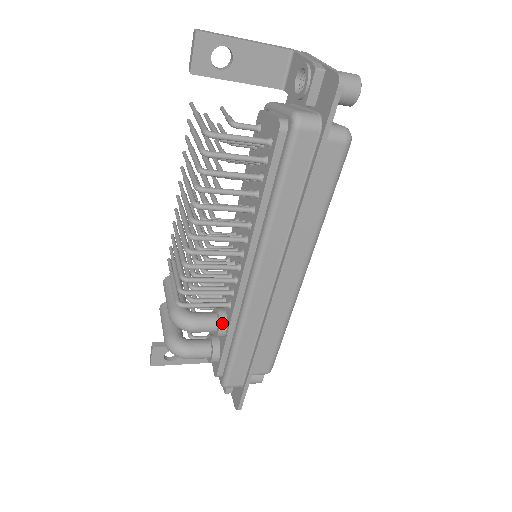
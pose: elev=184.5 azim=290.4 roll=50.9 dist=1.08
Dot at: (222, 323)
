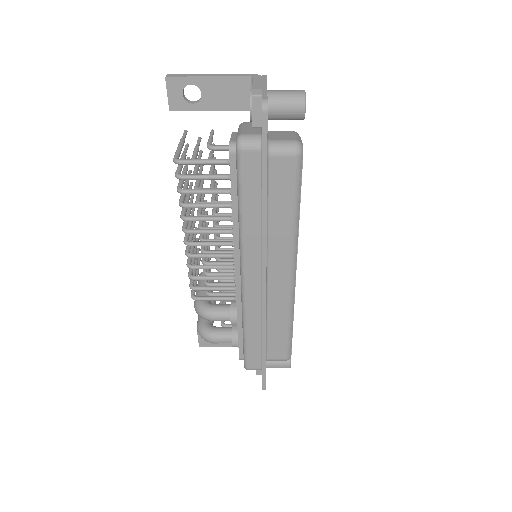
Dot at: (233, 314)
